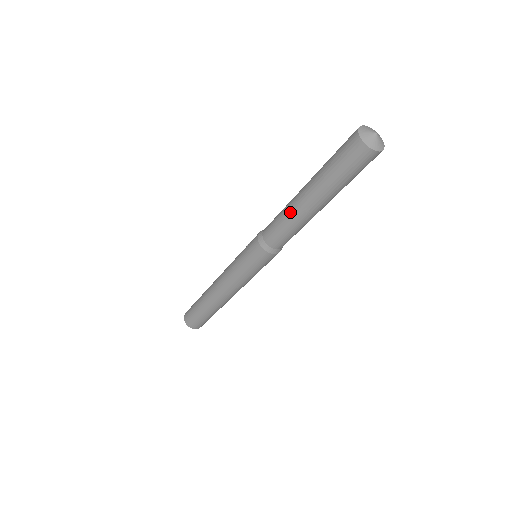
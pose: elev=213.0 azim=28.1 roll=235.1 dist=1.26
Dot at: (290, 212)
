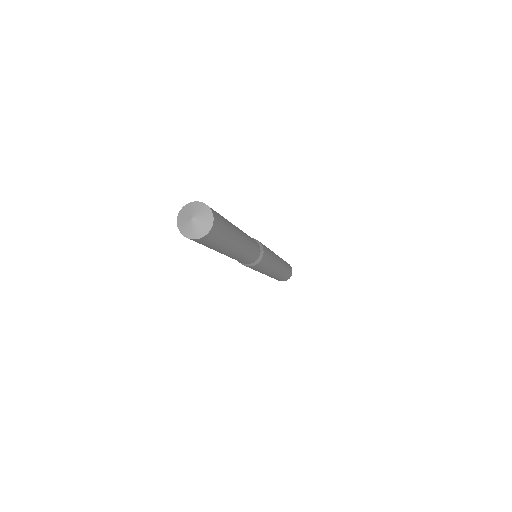
Dot at: occluded
